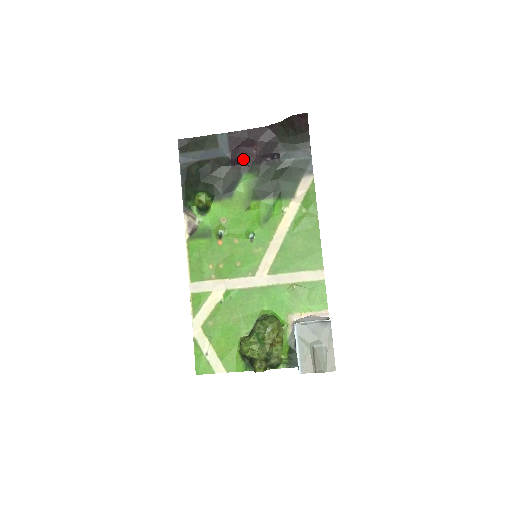
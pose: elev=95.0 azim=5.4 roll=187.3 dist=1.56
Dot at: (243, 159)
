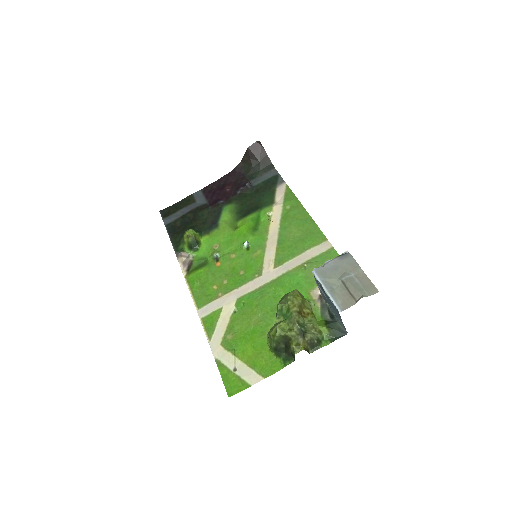
Dot at: (220, 199)
